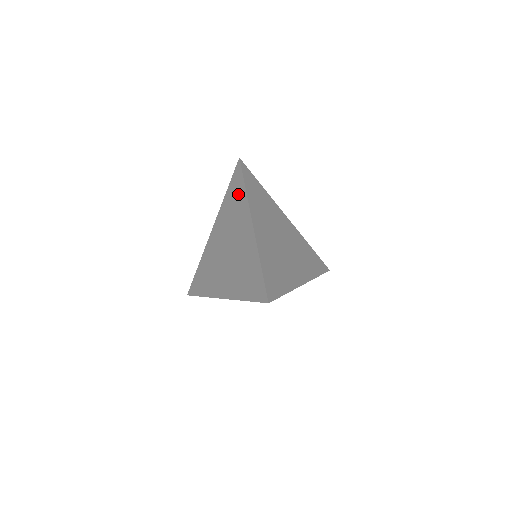
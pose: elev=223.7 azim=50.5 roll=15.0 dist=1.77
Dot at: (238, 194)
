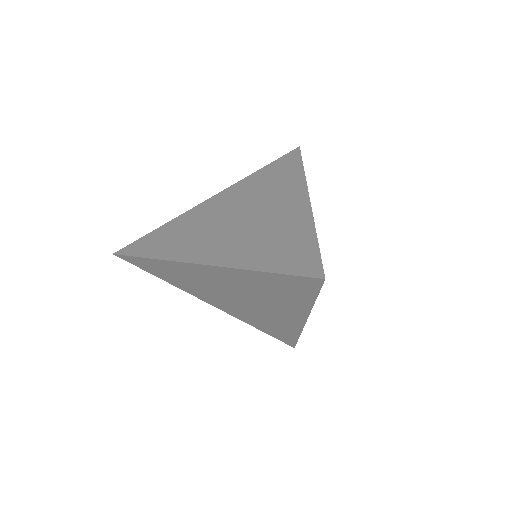
Dot at: (287, 172)
